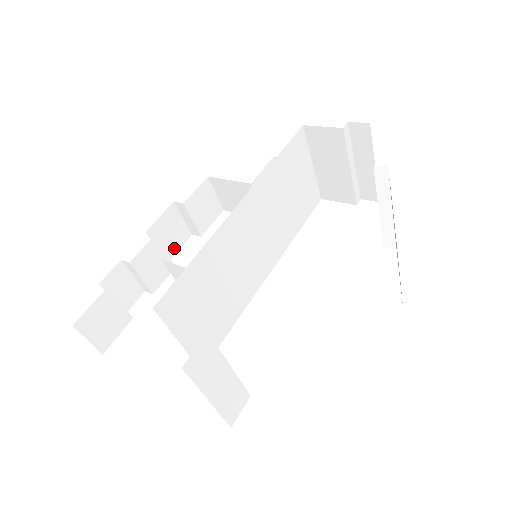
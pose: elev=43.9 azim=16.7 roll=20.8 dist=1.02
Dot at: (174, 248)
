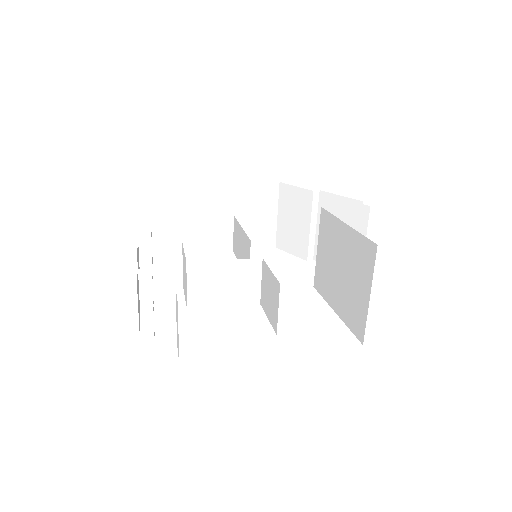
Dot at: occluded
